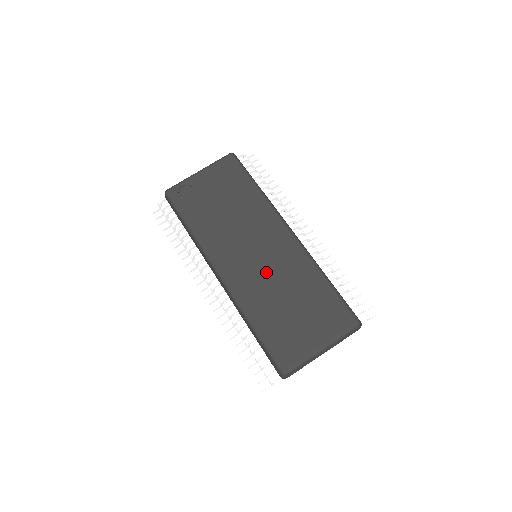
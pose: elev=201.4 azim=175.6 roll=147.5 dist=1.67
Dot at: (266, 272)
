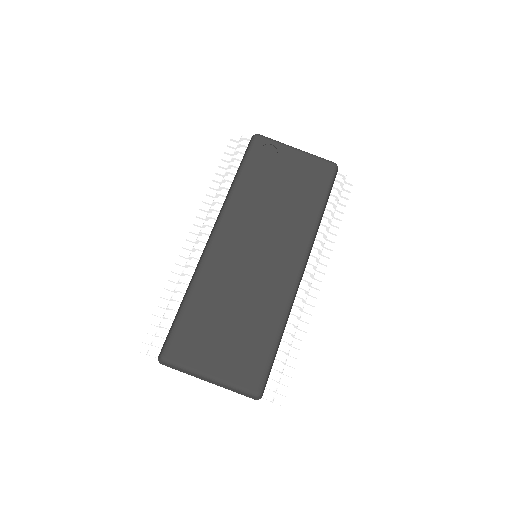
Dot at: (245, 275)
